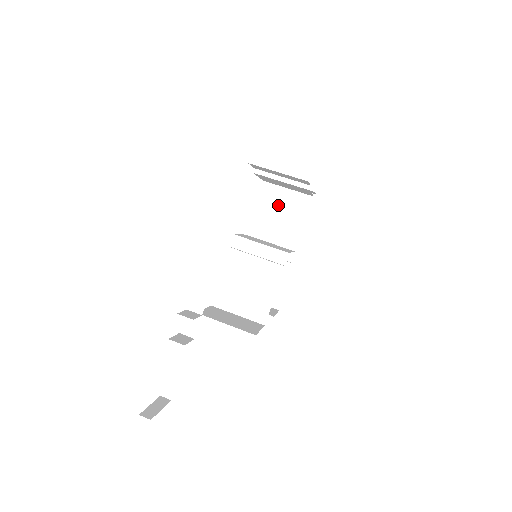
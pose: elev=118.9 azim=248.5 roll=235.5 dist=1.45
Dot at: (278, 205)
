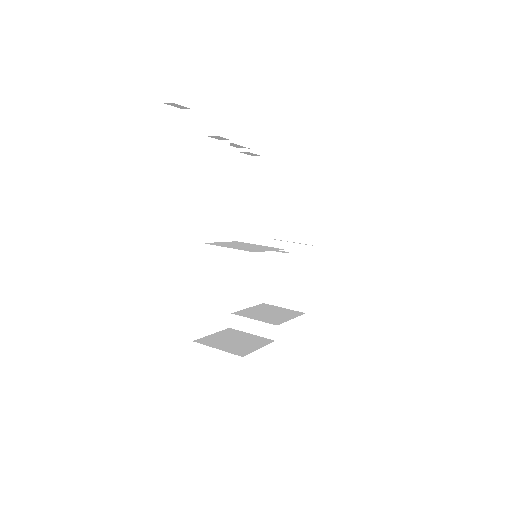
Dot at: (268, 310)
